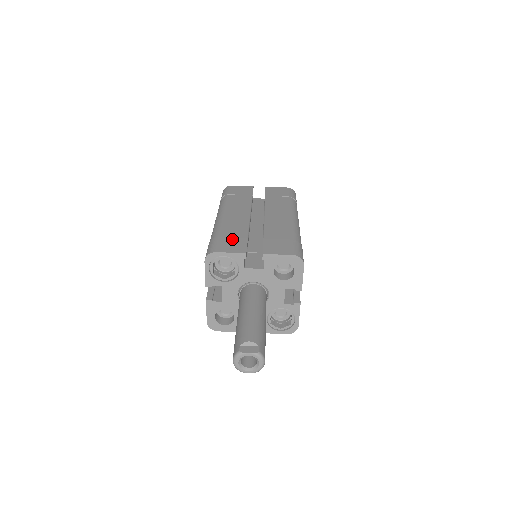
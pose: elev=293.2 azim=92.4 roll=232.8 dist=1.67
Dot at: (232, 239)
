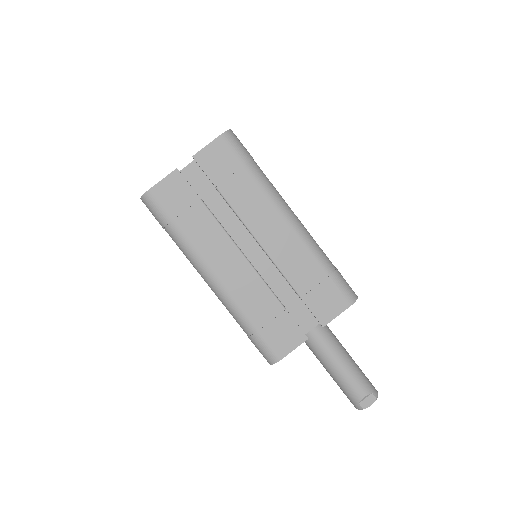
Dot at: (274, 325)
